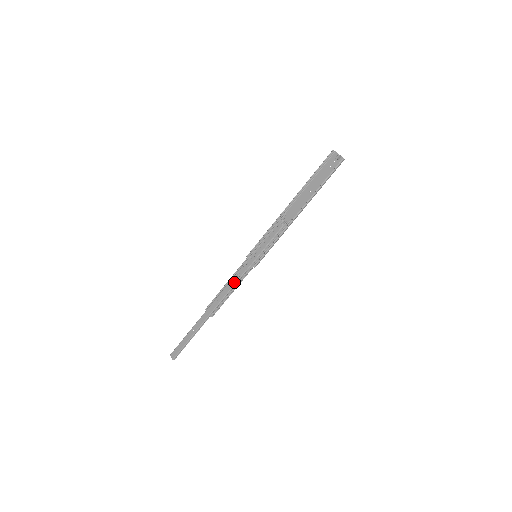
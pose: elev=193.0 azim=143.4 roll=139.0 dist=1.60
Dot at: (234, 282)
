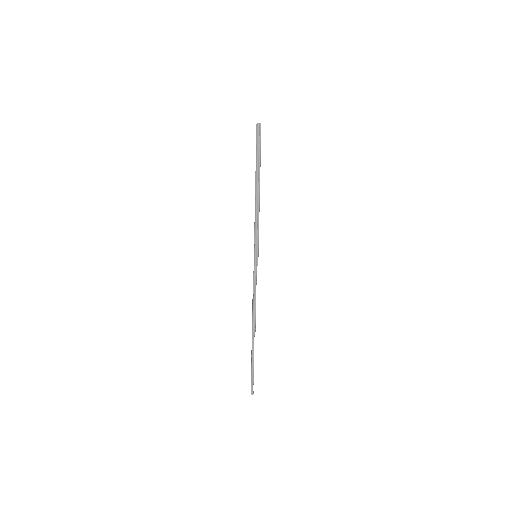
Dot at: occluded
